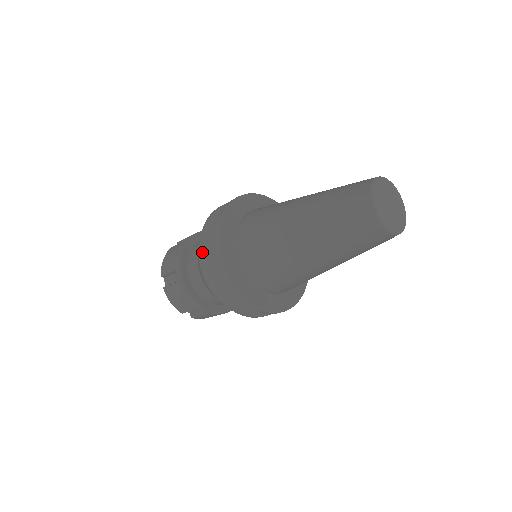
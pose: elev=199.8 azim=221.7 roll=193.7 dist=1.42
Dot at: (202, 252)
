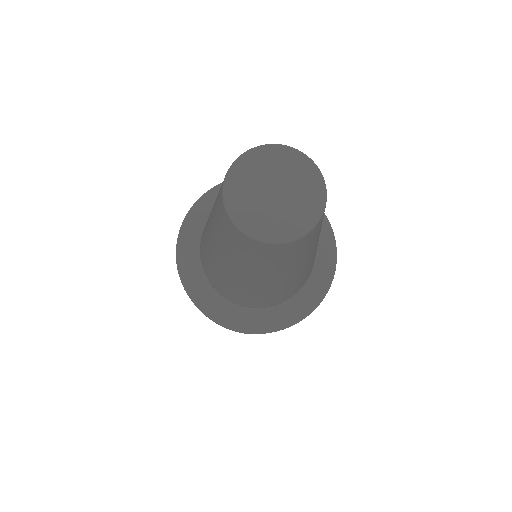
Dot at: occluded
